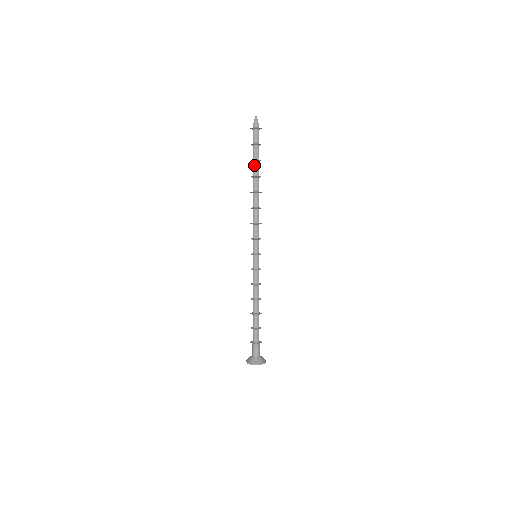
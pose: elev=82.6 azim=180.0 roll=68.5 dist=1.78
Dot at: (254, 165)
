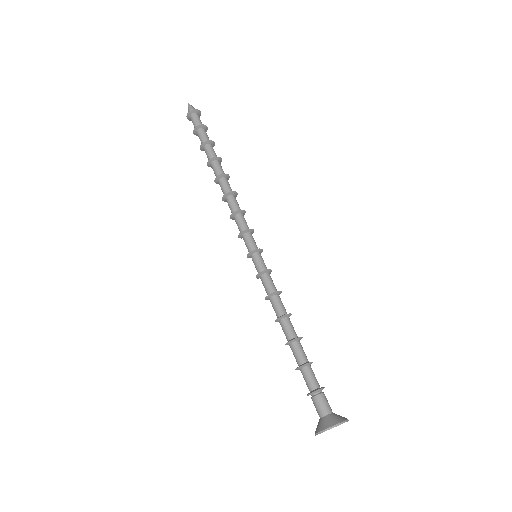
Dot at: (206, 149)
